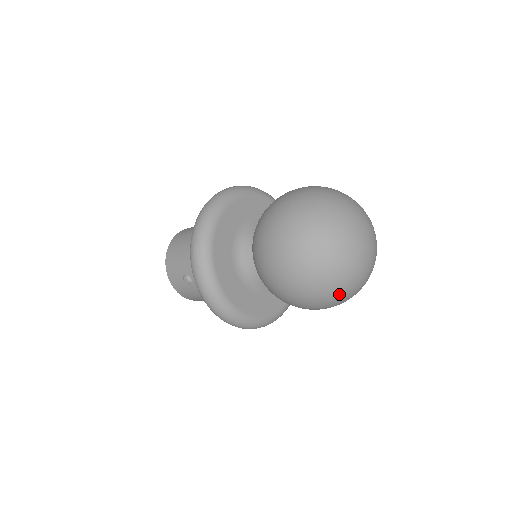
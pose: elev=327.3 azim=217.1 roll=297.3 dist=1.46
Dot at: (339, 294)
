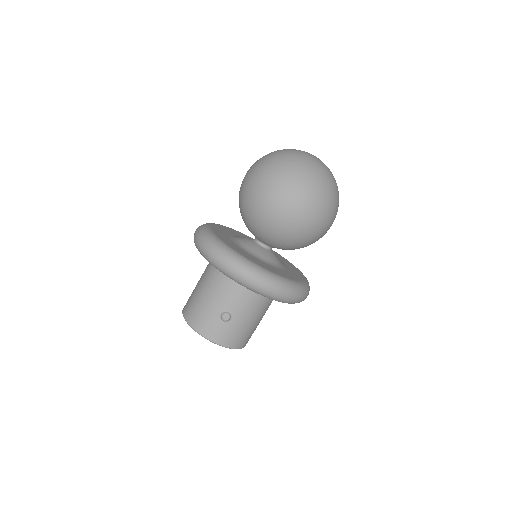
Dot at: (333, 191)
